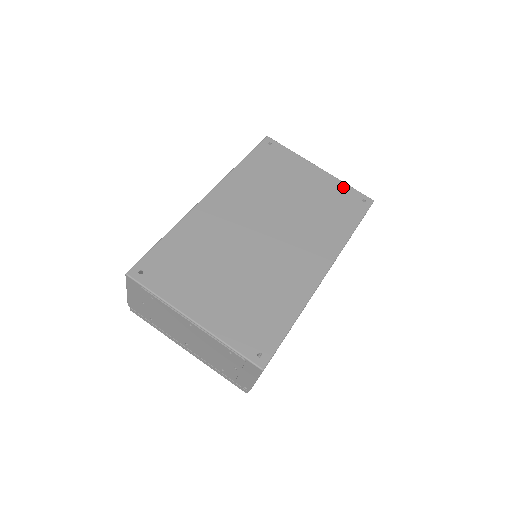
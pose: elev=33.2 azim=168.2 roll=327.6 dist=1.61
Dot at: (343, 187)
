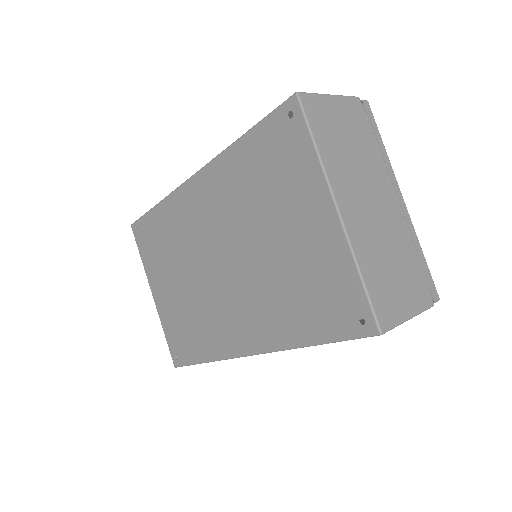
Dot at: (347, 274)
